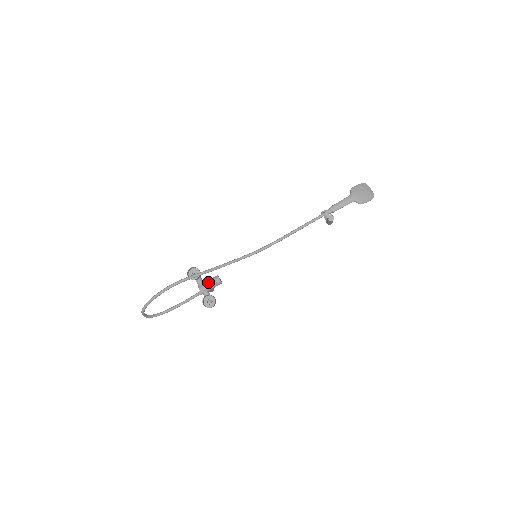
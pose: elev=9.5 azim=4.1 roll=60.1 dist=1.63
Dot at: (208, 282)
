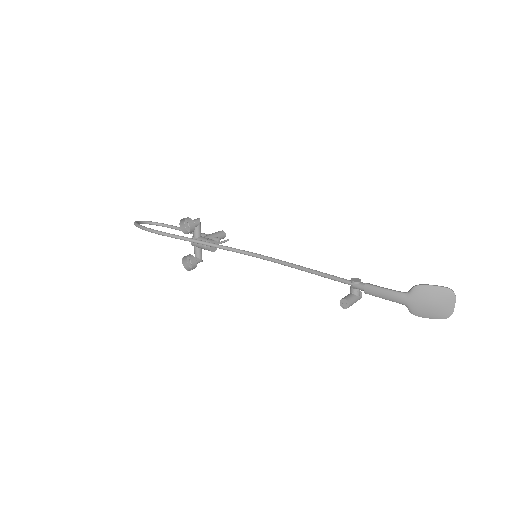
Dot at: occluded
